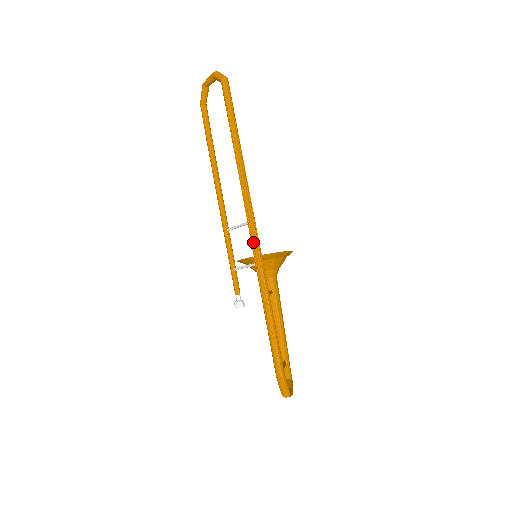
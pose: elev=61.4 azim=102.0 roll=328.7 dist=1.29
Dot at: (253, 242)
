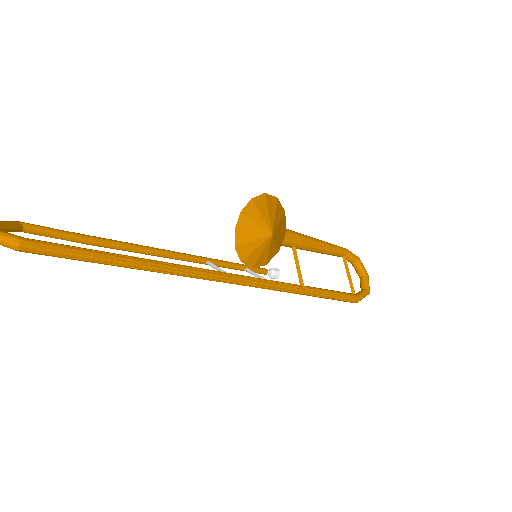
Dot at: occluded
